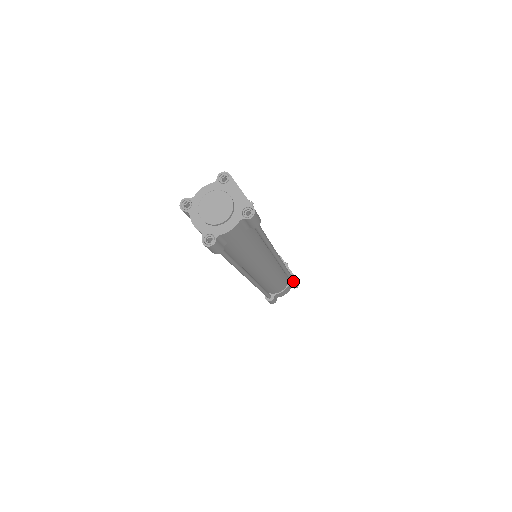
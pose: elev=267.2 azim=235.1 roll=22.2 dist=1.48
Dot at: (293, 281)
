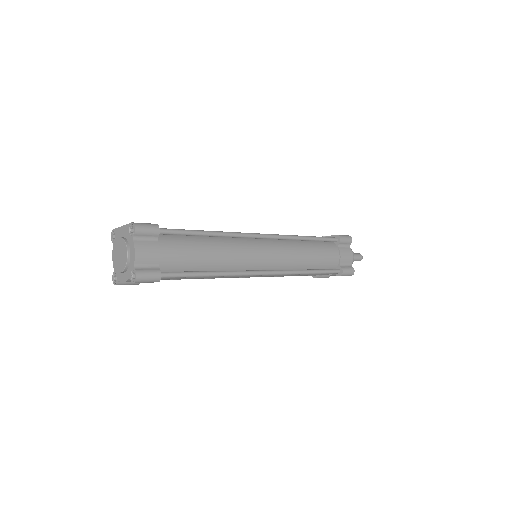
Dot at: (335, 239)
